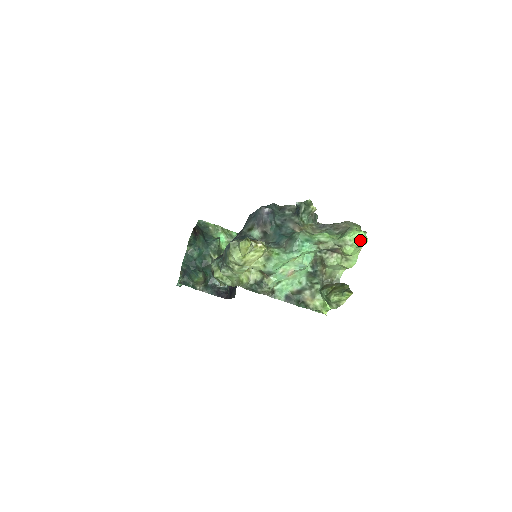
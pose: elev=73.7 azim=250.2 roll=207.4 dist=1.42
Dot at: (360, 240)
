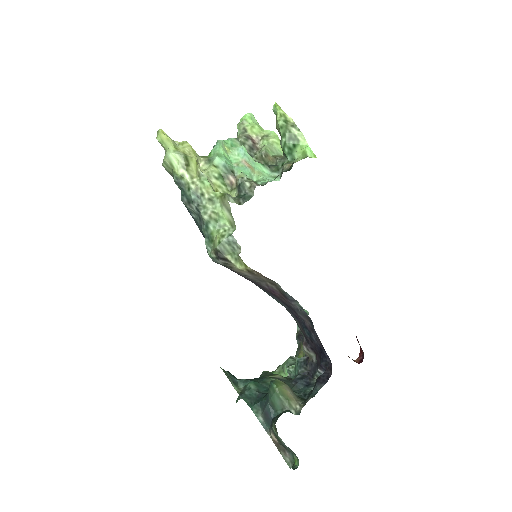
Dot at: (245, 115)
